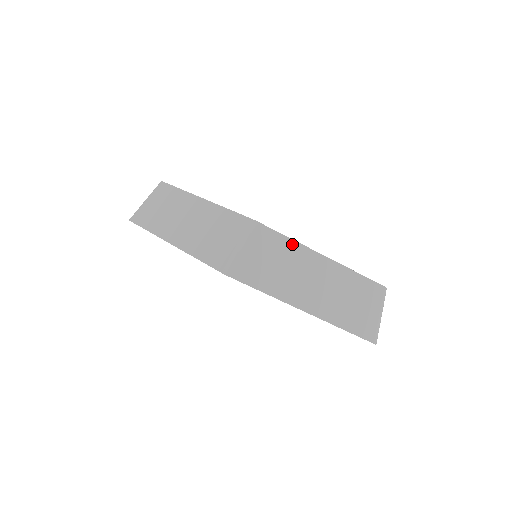
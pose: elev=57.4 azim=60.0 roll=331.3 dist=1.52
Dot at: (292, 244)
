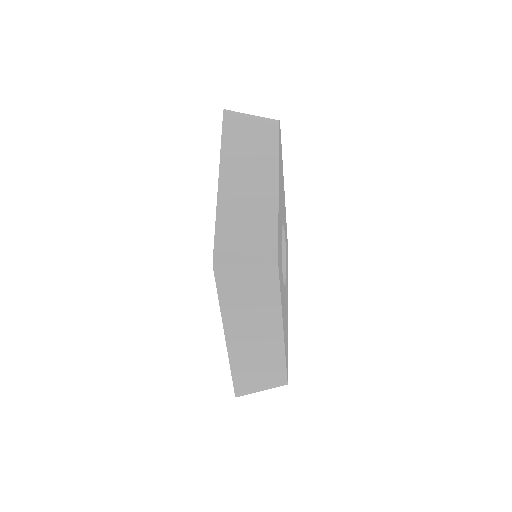
Dot at: (277, 302)
